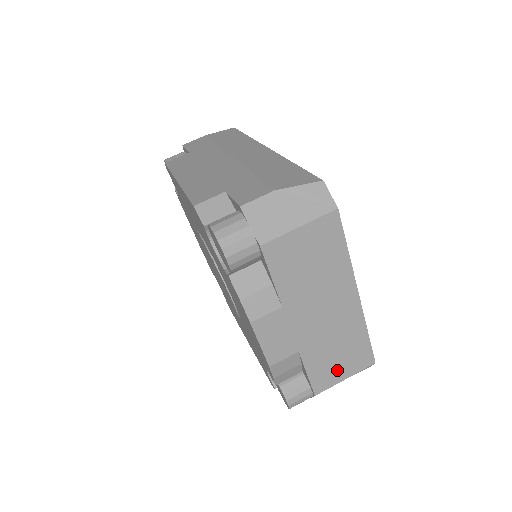
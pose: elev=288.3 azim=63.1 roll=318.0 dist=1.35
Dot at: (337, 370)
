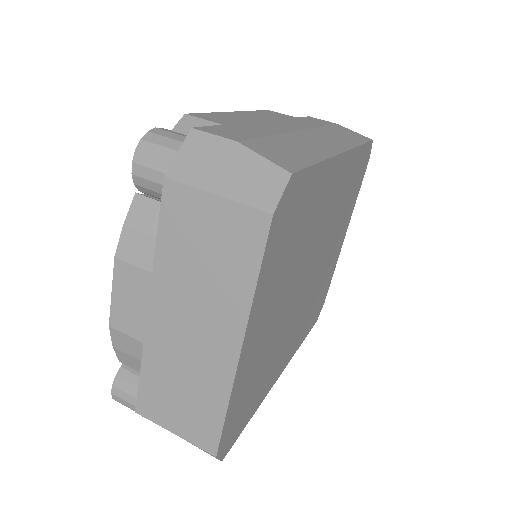
Dot at: (171, 412)
